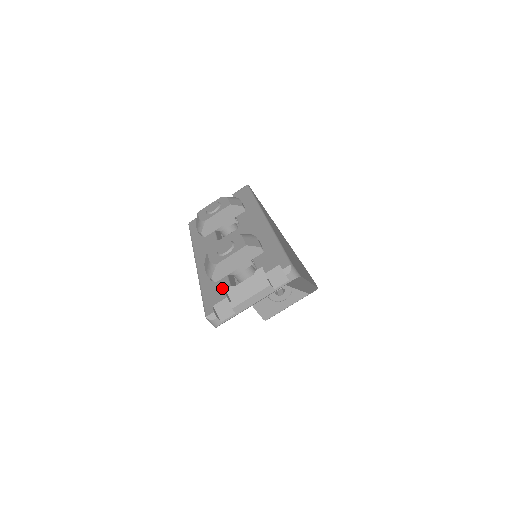
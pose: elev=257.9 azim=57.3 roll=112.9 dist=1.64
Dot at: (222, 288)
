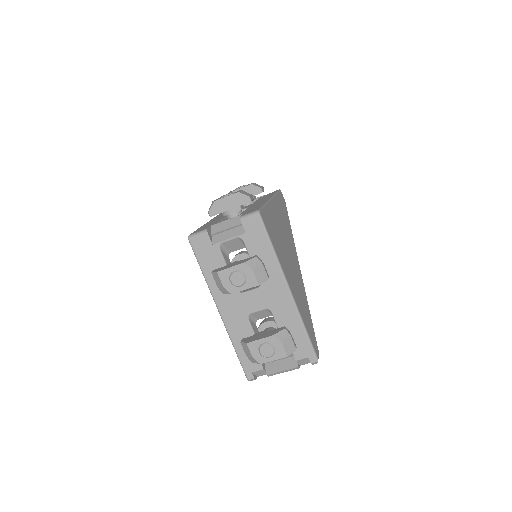
Dot at: occluded
